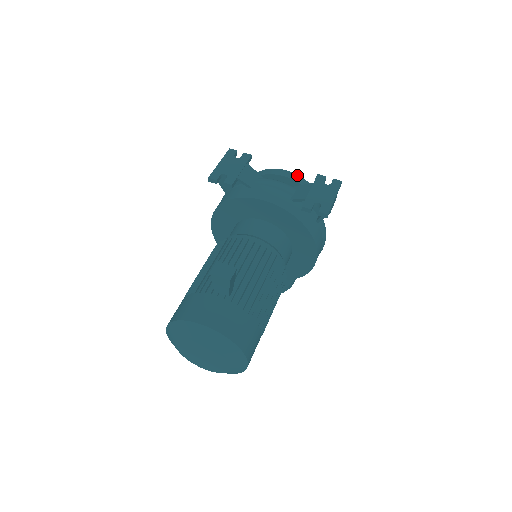
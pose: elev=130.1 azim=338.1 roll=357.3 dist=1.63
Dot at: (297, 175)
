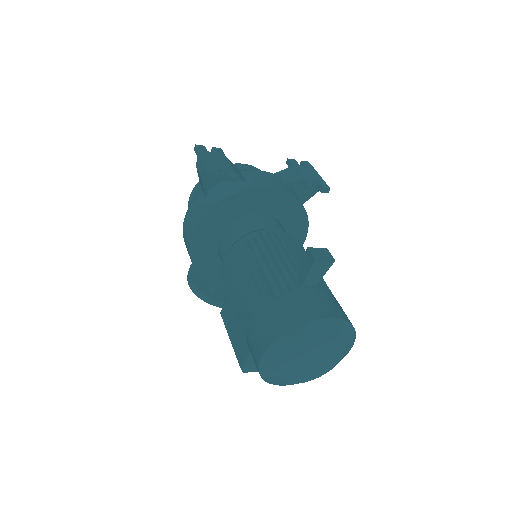
Dot at: (254, 167)
